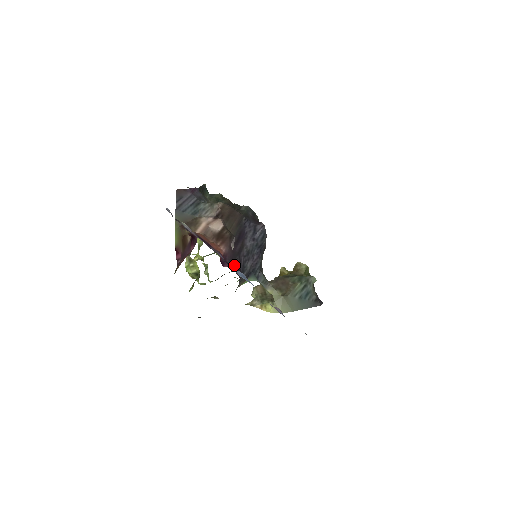
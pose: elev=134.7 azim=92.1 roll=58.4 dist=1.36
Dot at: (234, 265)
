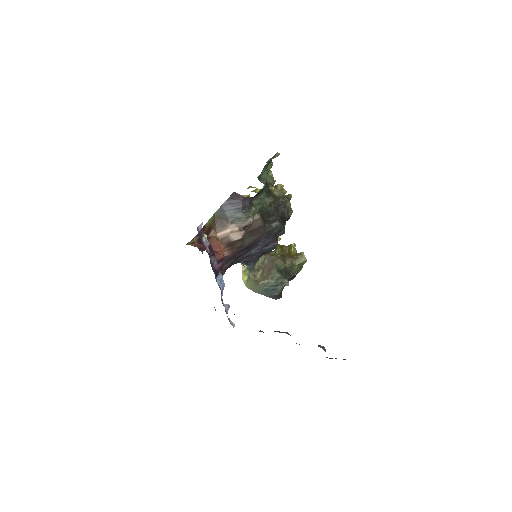
Dot at: (226, 265)
